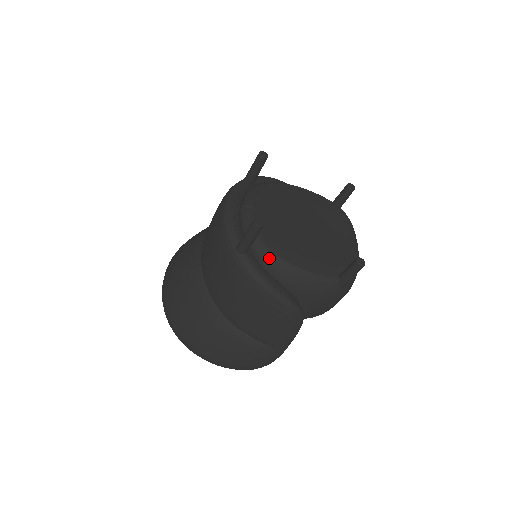
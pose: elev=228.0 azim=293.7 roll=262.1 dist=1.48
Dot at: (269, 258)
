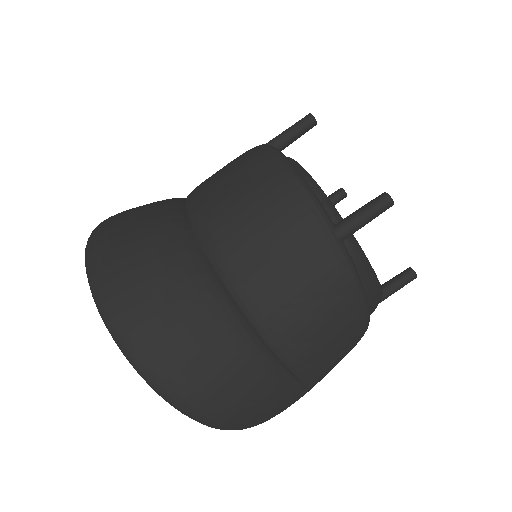
Dot at: (359, 253)
